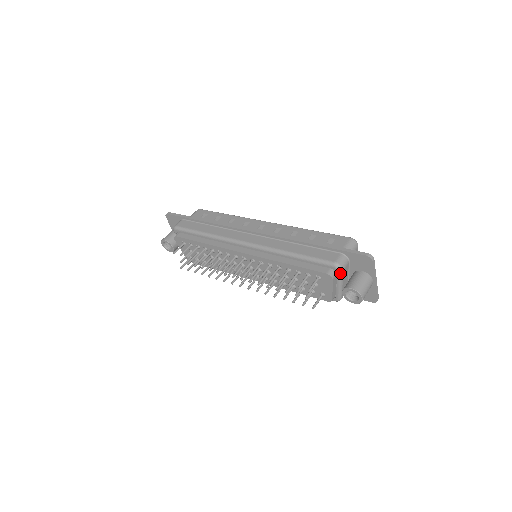
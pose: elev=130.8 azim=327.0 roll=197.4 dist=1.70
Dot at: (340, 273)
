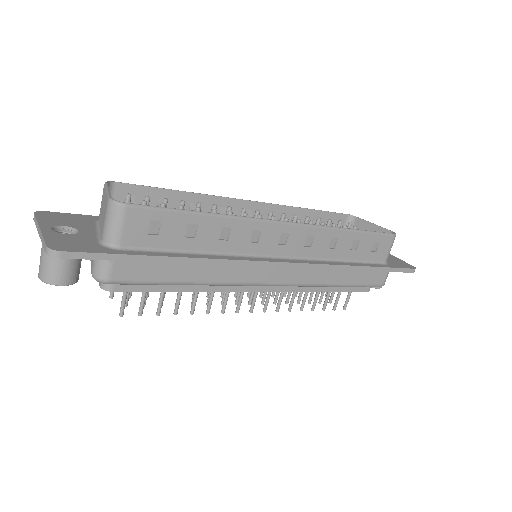
Dot at: occluded
